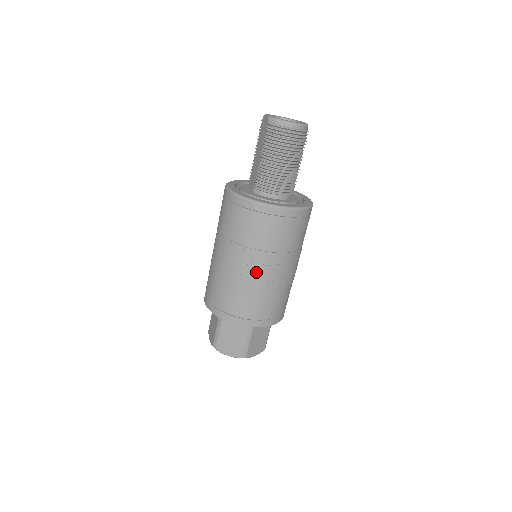
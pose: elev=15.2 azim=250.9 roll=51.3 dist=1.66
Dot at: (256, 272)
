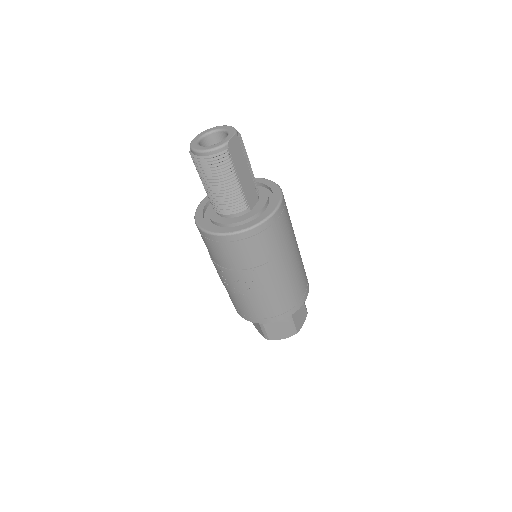
Dot at: (227, 282)
